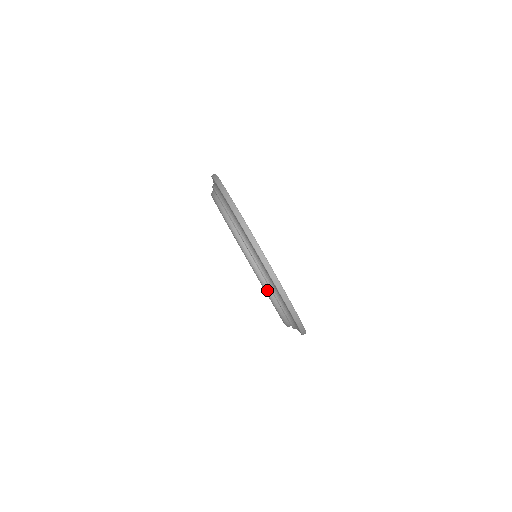
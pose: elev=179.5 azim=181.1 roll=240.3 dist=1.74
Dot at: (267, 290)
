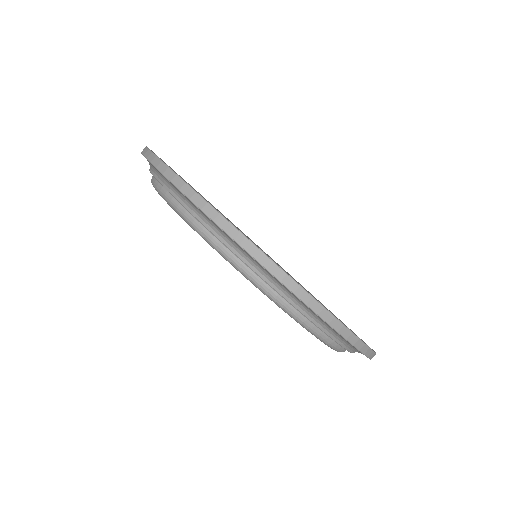
Dot at: (289, 311)
